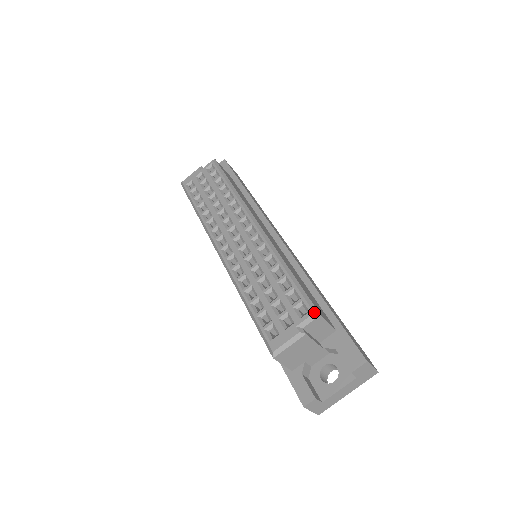
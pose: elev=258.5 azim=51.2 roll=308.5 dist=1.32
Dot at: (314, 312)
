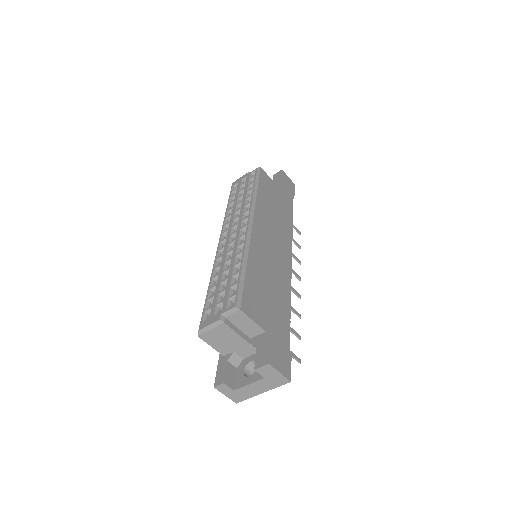
Dot at: (236, 306)
